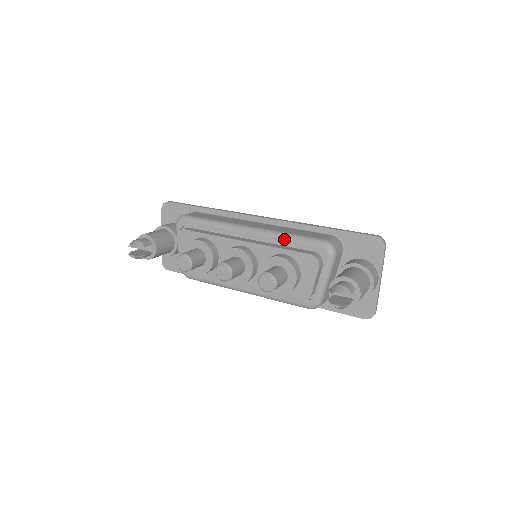
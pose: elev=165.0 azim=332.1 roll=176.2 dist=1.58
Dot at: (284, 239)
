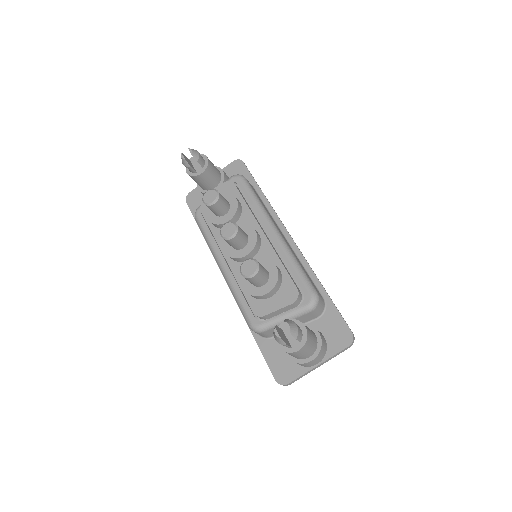
Dot at: (291, 261)
